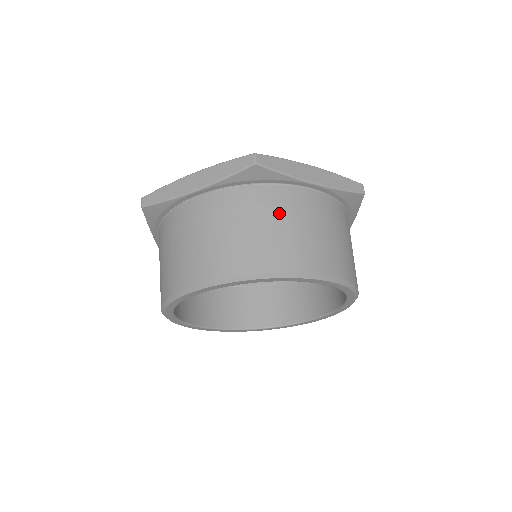
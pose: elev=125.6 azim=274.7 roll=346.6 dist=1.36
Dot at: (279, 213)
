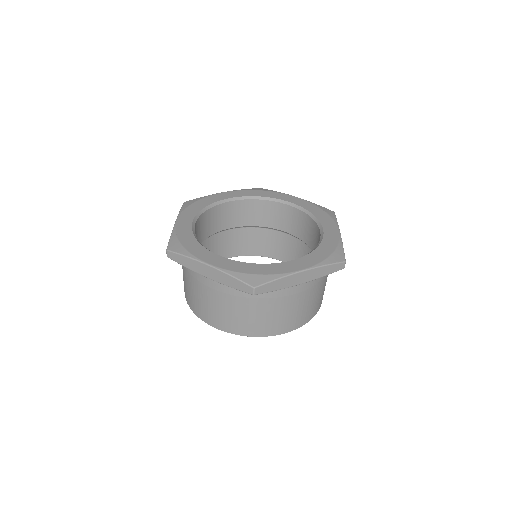
Dot at: (268, 305)
